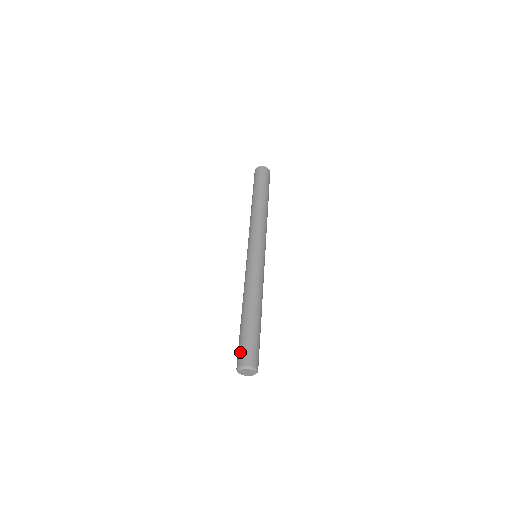
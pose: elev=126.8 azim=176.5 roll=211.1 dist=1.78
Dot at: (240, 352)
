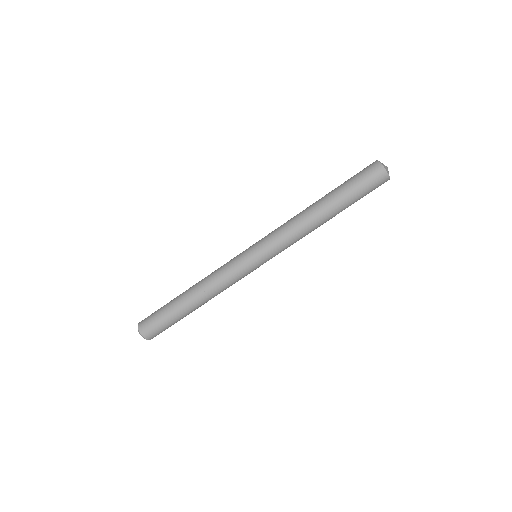
Dot at: (149, 320)
